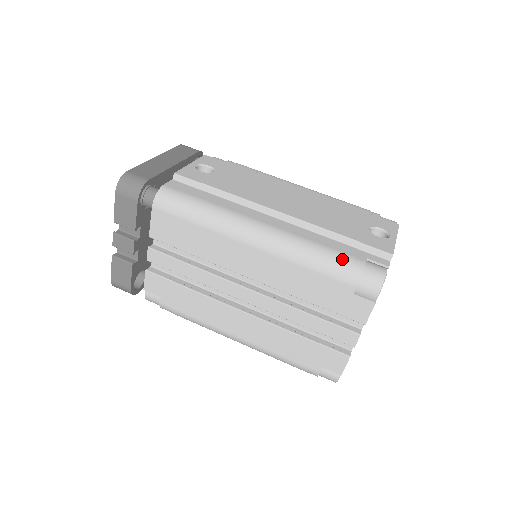
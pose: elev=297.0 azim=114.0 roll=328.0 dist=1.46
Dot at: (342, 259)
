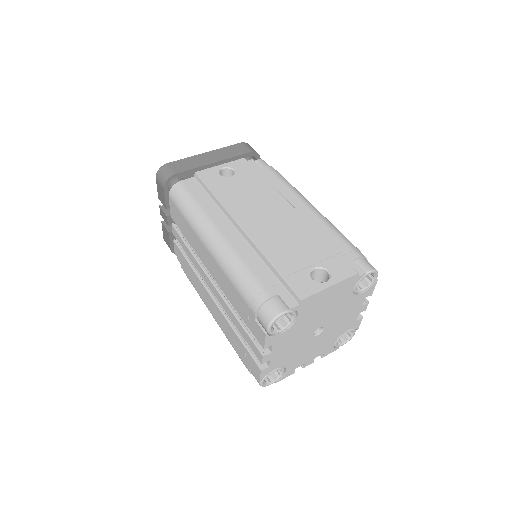
Dot at: (254, 287)
